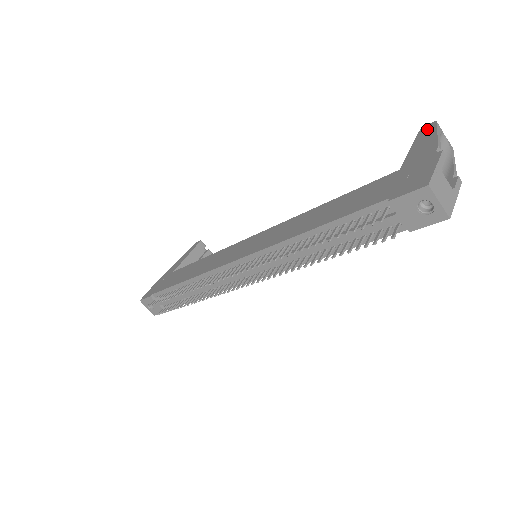
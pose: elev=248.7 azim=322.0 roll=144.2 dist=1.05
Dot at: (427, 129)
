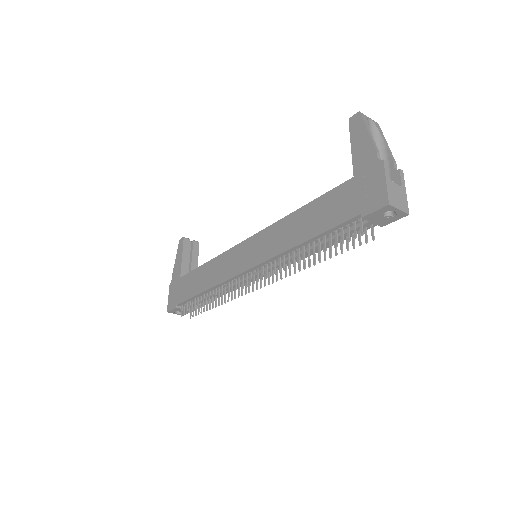
Dot at: (356, 123)
